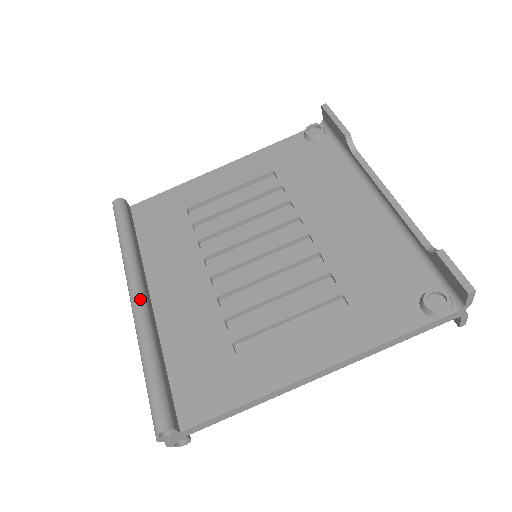
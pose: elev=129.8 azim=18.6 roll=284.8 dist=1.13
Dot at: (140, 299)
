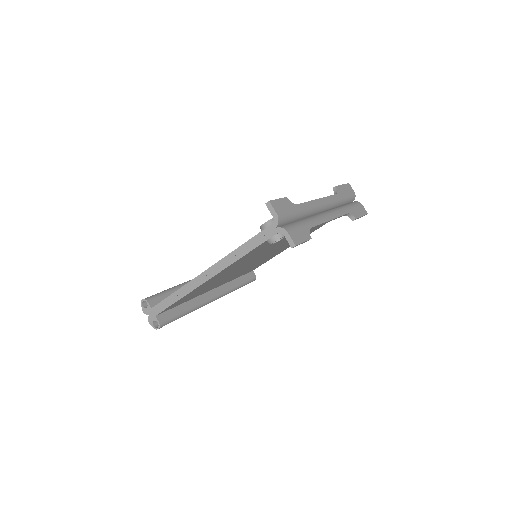
Dot at: occluded
